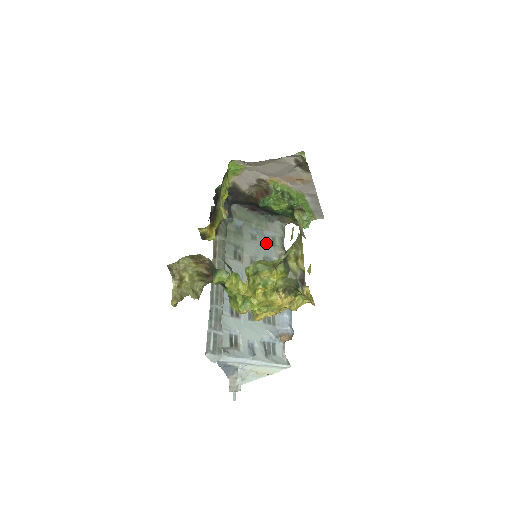
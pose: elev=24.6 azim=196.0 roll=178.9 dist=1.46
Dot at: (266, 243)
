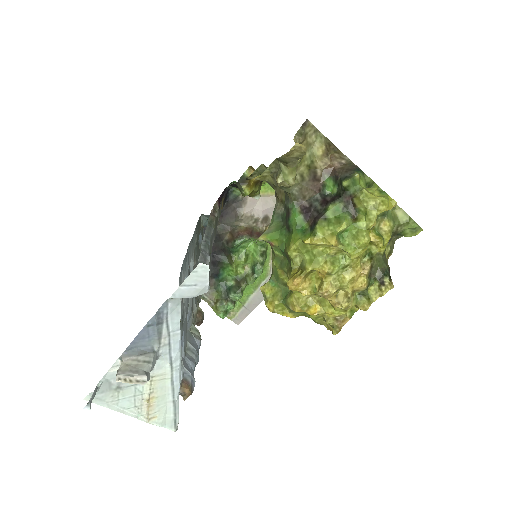
Dot at: occluded
